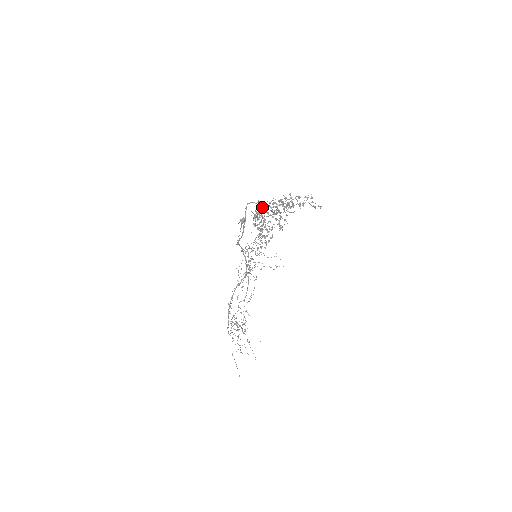
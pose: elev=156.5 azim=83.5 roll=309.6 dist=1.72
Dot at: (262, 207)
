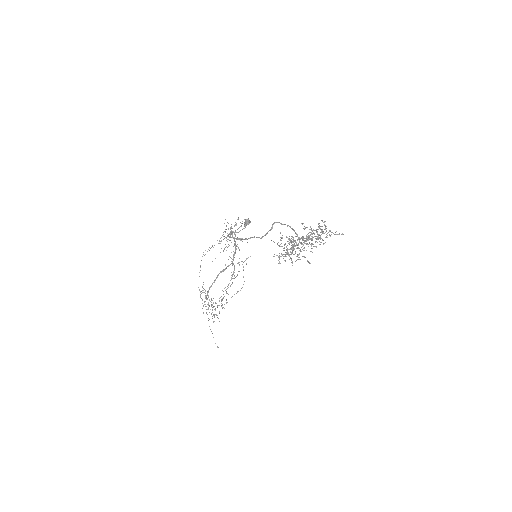
Dot at: occluded
